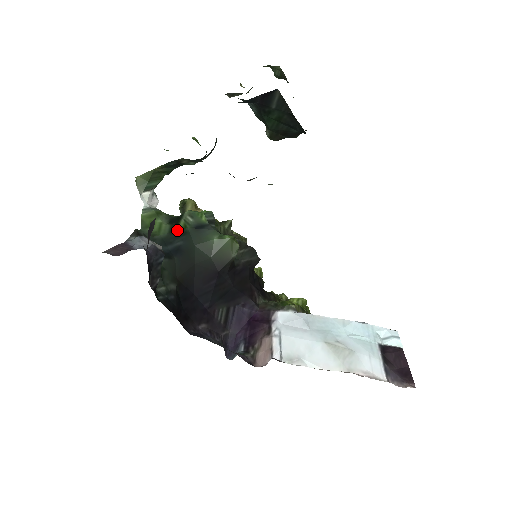
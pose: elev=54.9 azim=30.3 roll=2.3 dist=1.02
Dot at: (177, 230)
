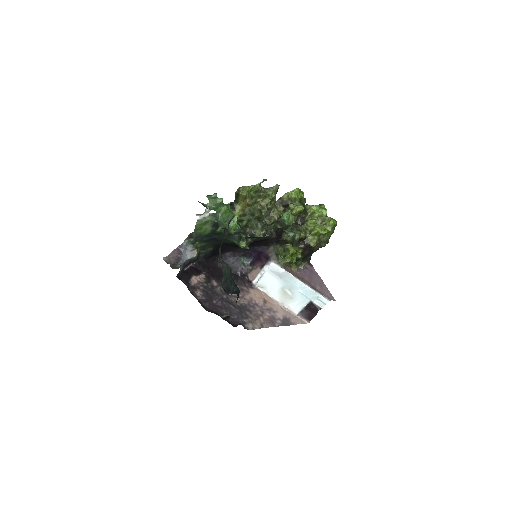
Dot at: (215, 232)
